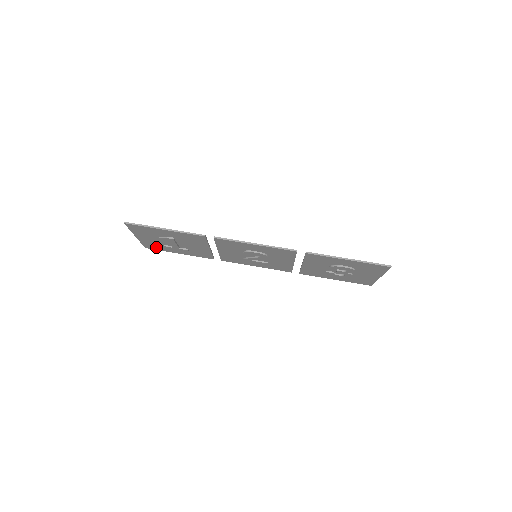
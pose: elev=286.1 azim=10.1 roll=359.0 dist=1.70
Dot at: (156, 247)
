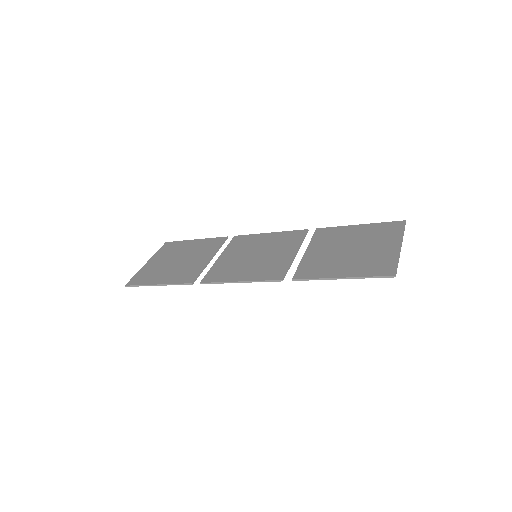
Dot at: (172, 247)
